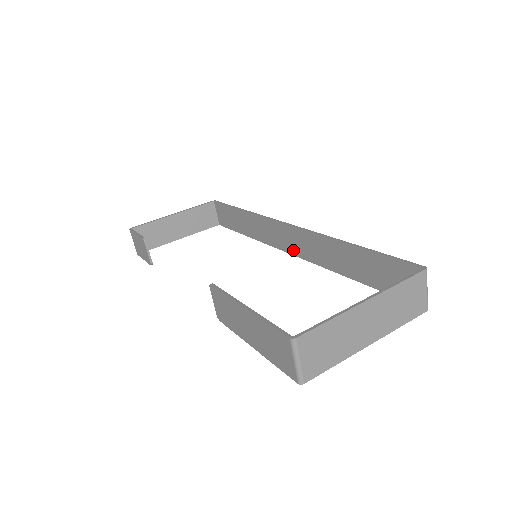
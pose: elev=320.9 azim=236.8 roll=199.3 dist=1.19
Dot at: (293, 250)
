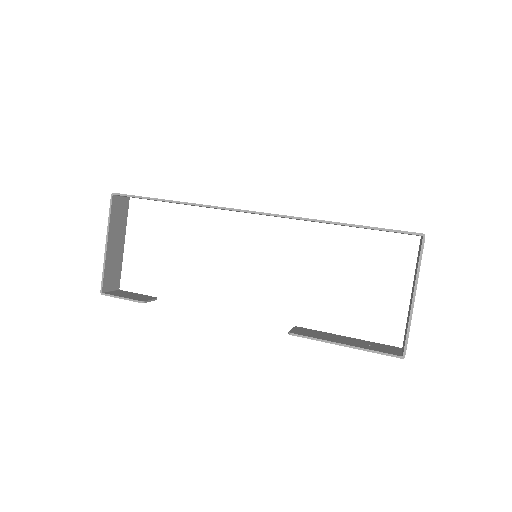
Dot at: occluded
